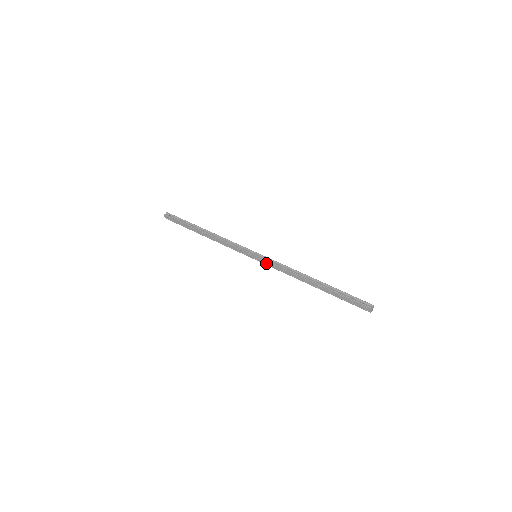
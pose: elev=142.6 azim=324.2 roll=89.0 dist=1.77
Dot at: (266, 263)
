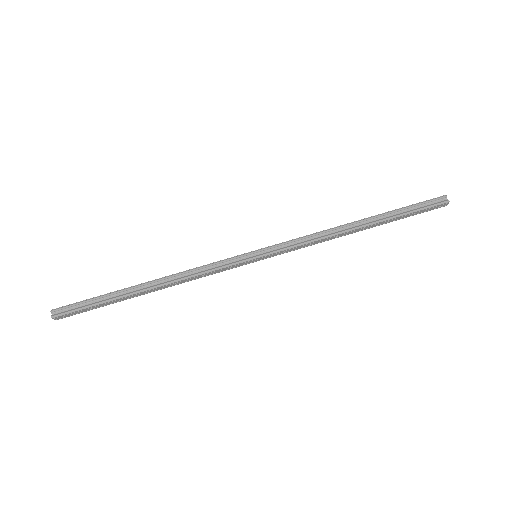
Dot at: (279, 254)
